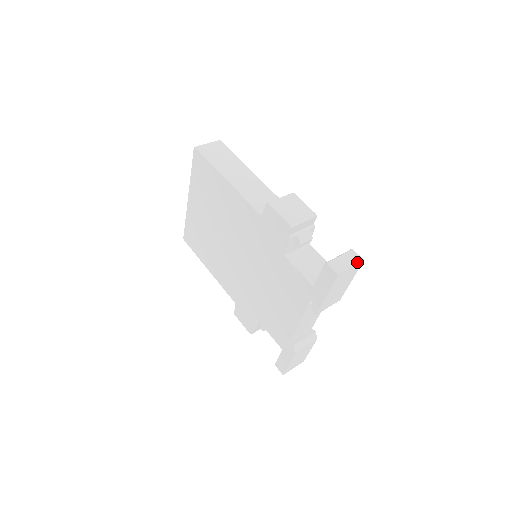
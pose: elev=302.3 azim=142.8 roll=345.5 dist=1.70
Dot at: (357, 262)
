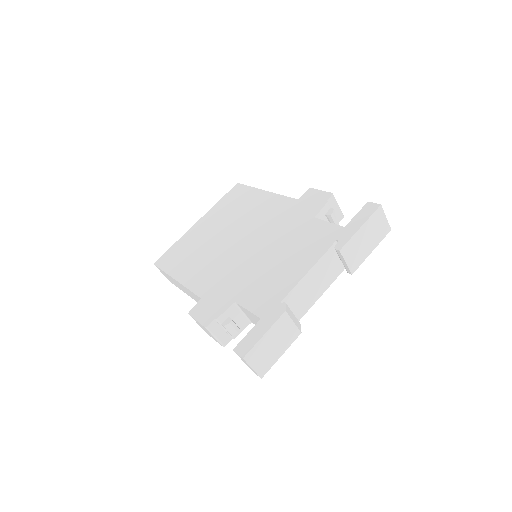
Dot at: (388, 223)
